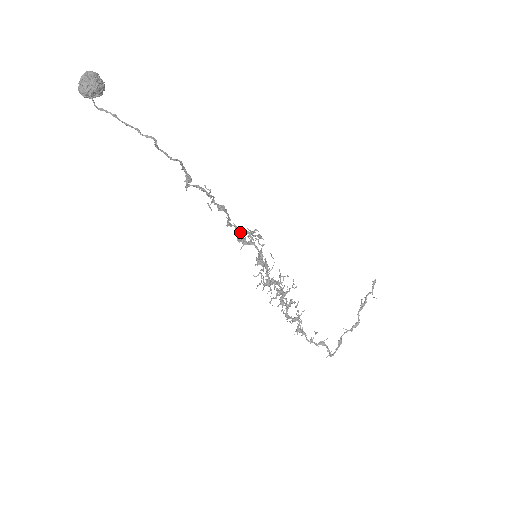
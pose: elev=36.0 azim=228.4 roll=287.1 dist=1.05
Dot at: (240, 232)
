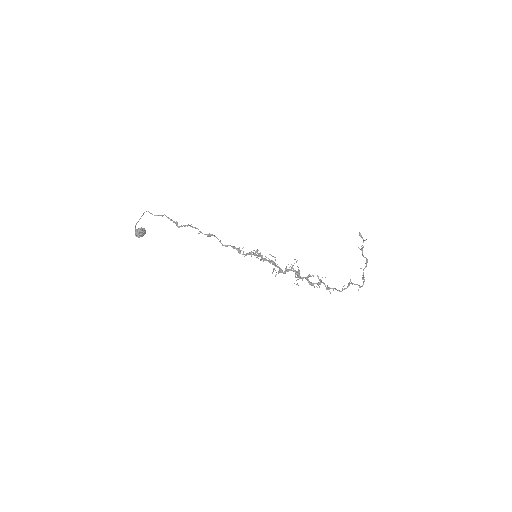
Dot at: (236, 248)
